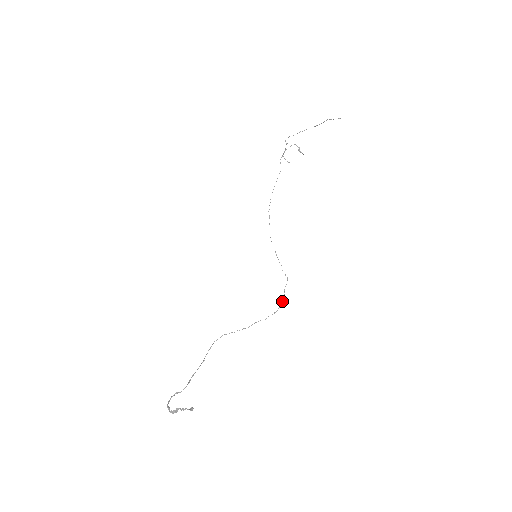
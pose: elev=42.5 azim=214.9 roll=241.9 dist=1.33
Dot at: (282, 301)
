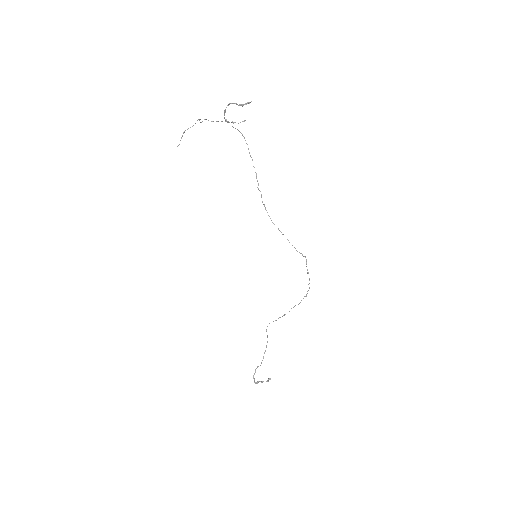
Dot at: (309, 283)
